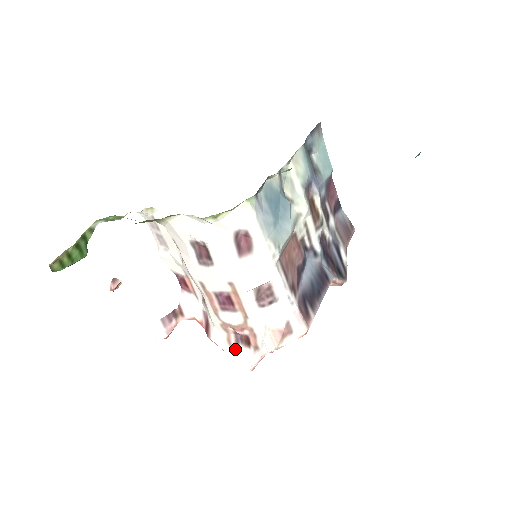
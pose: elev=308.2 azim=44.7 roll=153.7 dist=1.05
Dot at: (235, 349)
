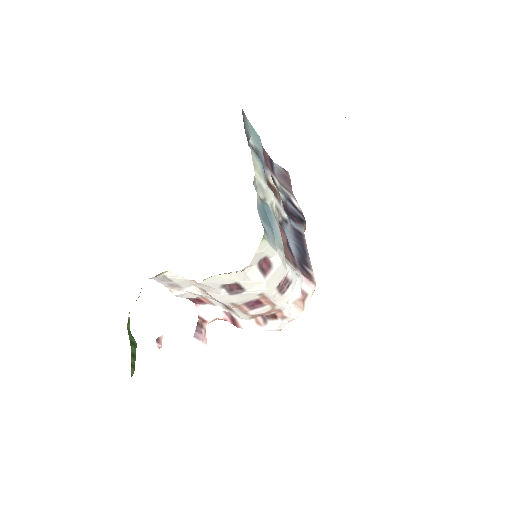
Dot at: (265, 325)
